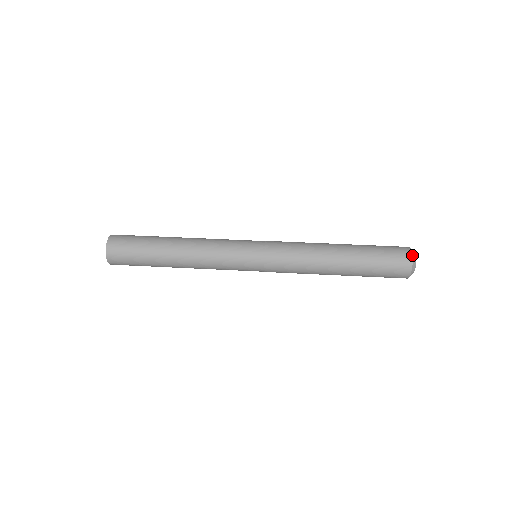
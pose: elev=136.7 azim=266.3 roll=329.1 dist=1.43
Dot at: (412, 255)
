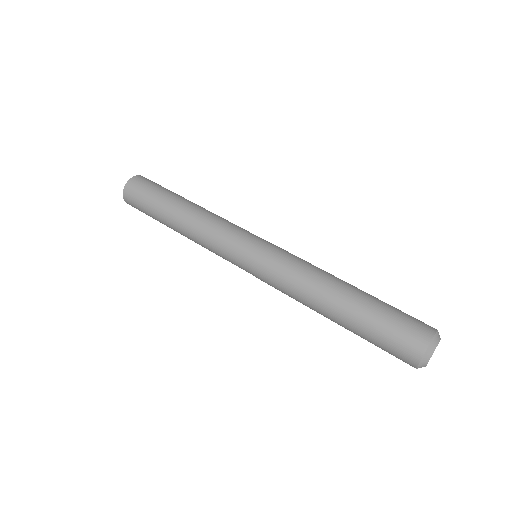
Dot at: (437, 330)
